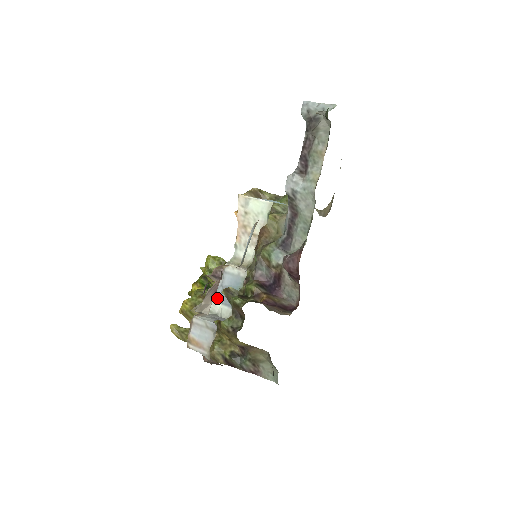
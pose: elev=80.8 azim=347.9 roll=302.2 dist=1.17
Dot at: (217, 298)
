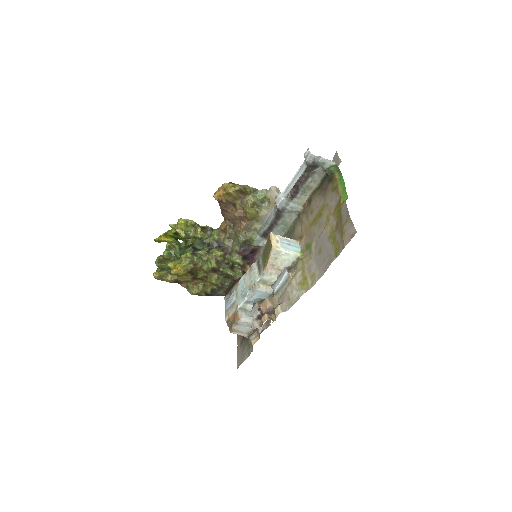
Dot at: (247, 302)
